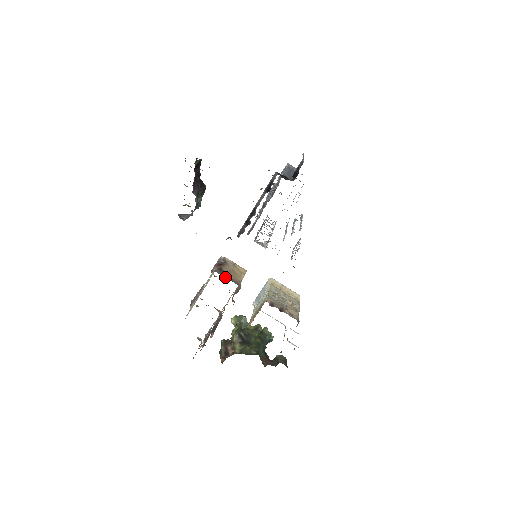
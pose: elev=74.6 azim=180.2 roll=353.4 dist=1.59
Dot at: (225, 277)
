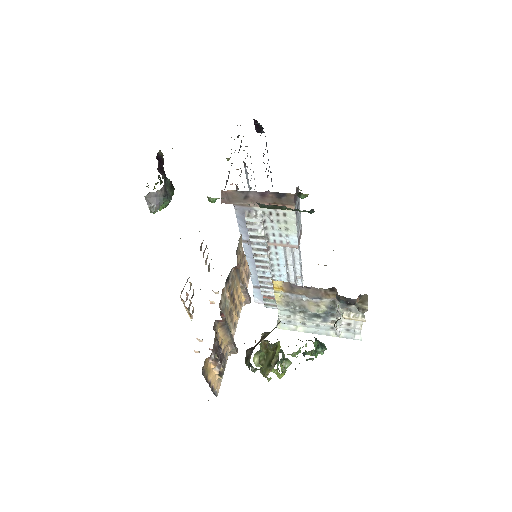
Dot at: occluded
